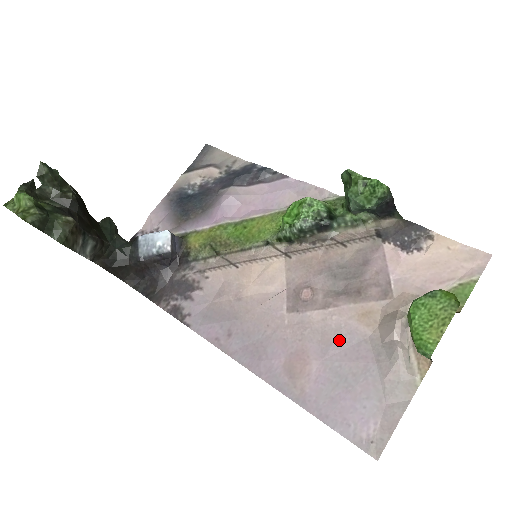
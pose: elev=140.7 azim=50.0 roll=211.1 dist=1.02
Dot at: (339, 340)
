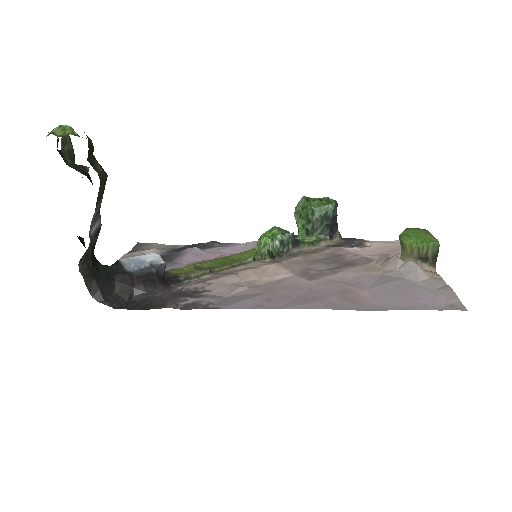
Dot at: (365, 280)
